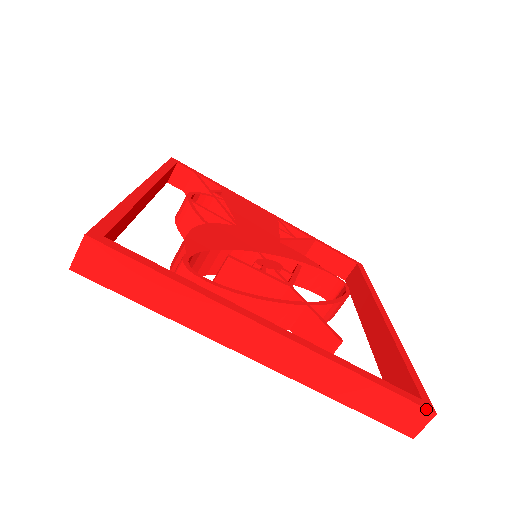
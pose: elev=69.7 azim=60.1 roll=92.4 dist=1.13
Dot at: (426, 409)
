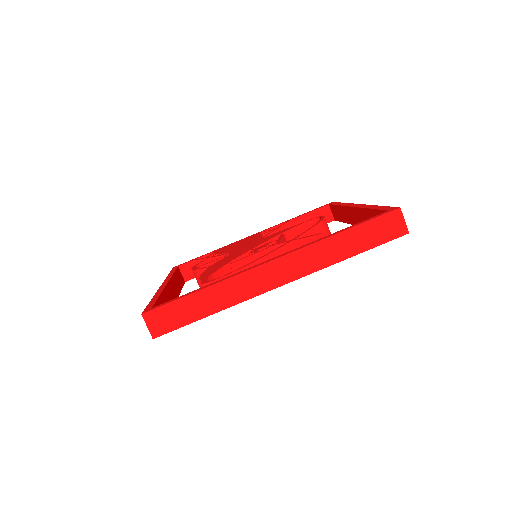
Dot at: (391, 212)
